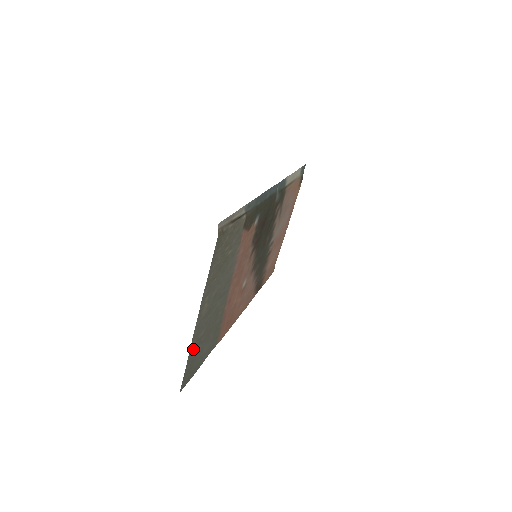
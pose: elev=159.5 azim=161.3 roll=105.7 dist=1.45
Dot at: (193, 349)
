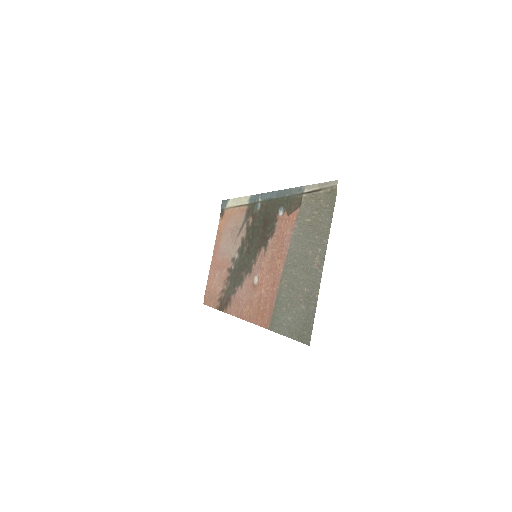
Dot at: (312, 301)
